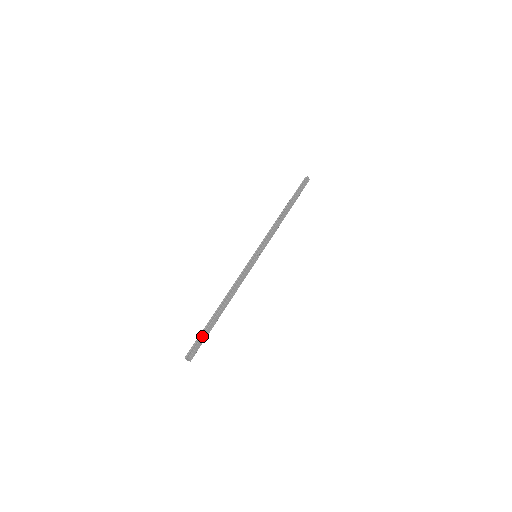
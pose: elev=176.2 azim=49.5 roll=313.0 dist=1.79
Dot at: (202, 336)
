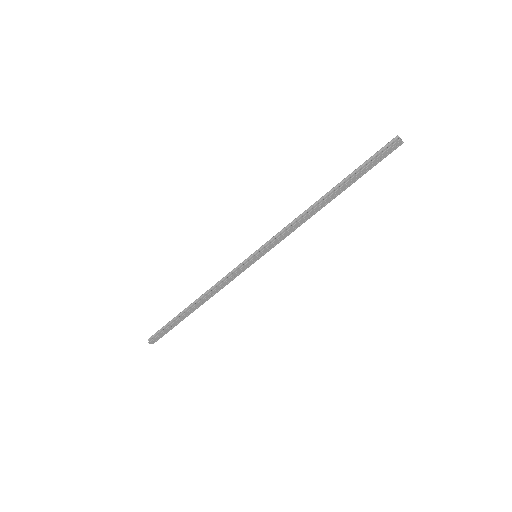
Dot at: (166, 328)
